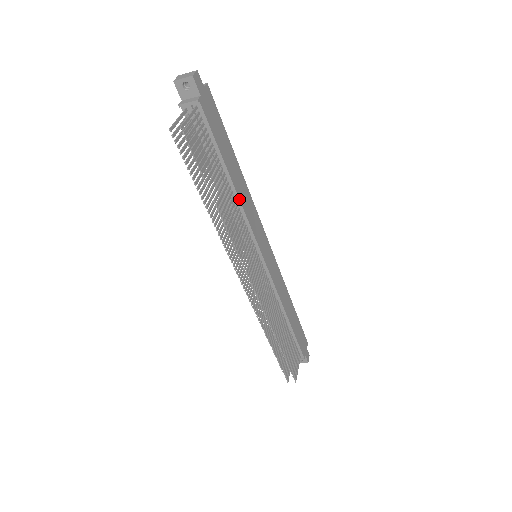
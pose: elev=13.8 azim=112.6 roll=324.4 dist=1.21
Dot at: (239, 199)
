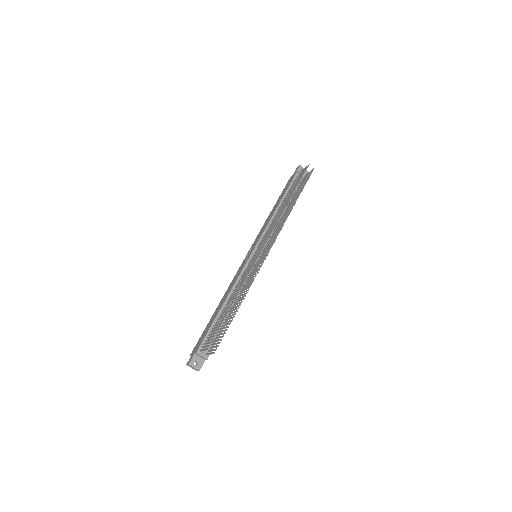
Dot at: occluded
